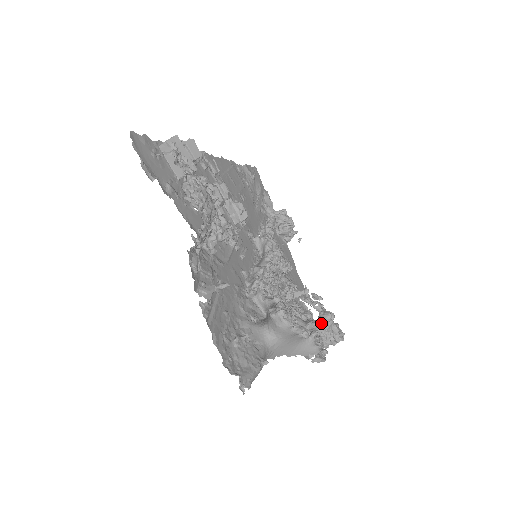
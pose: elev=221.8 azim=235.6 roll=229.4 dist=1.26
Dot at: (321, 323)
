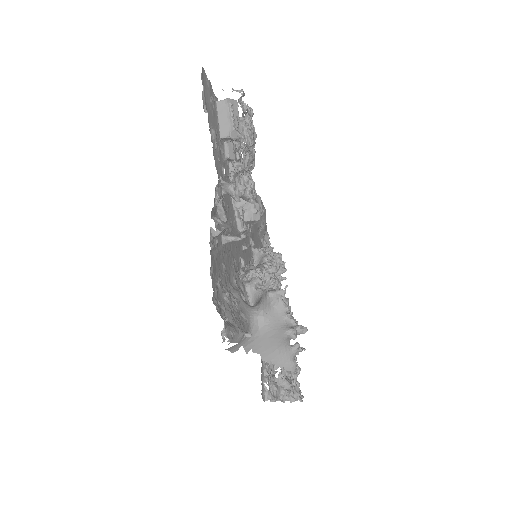
Dot at: occluded
